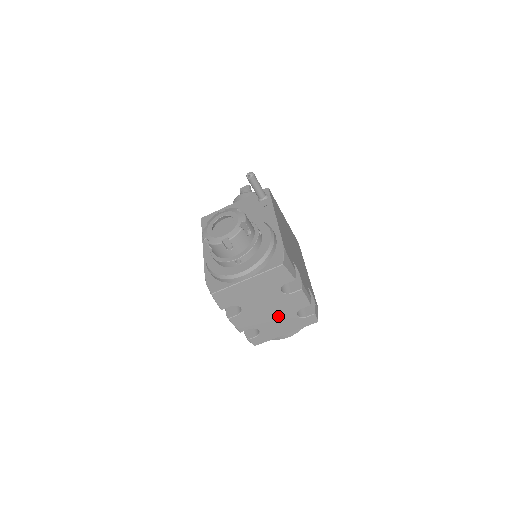
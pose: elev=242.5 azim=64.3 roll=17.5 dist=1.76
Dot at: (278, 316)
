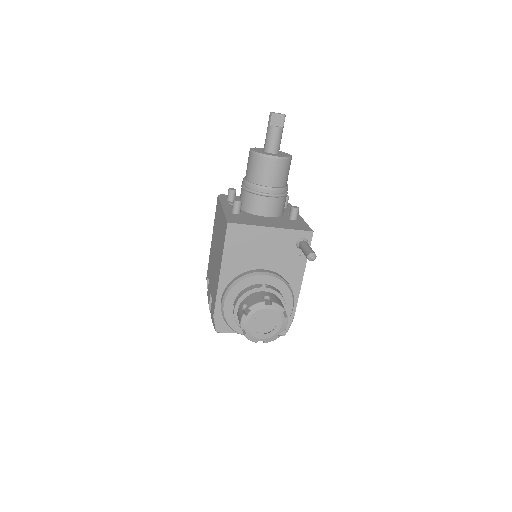
Dot at: occluded
